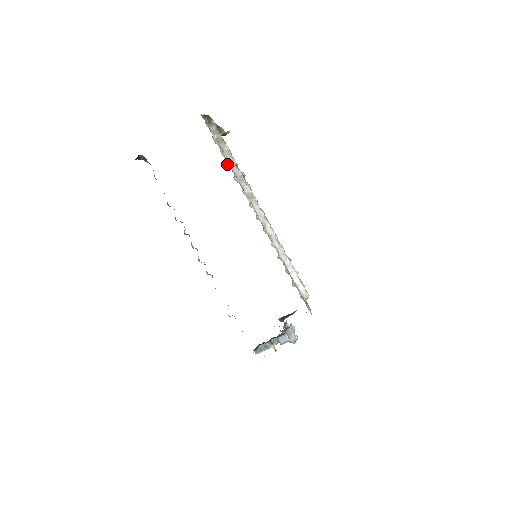
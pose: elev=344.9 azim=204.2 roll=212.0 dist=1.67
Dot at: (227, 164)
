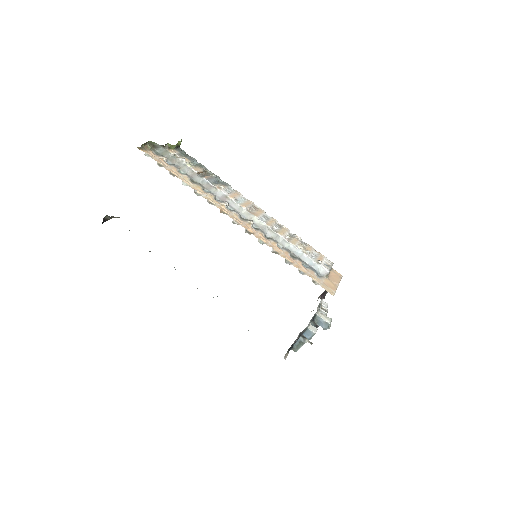
Dot at: (183, 183)
